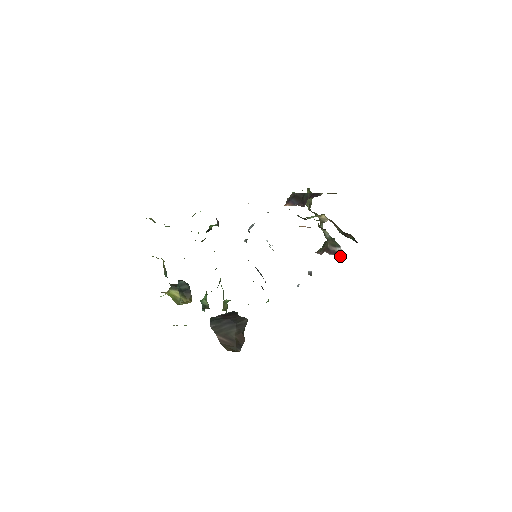
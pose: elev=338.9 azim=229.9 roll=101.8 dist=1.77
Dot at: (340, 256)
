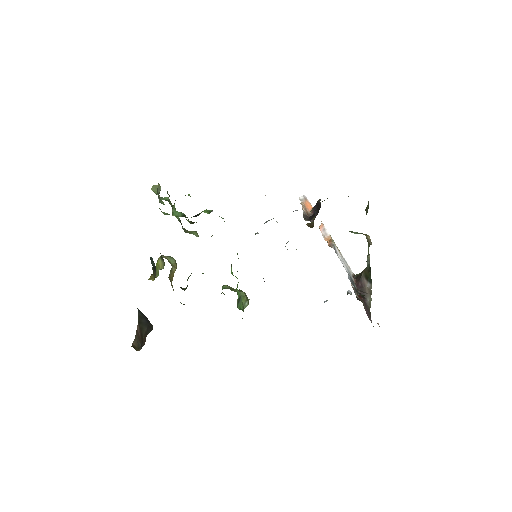
Dot at: (363, 294)
